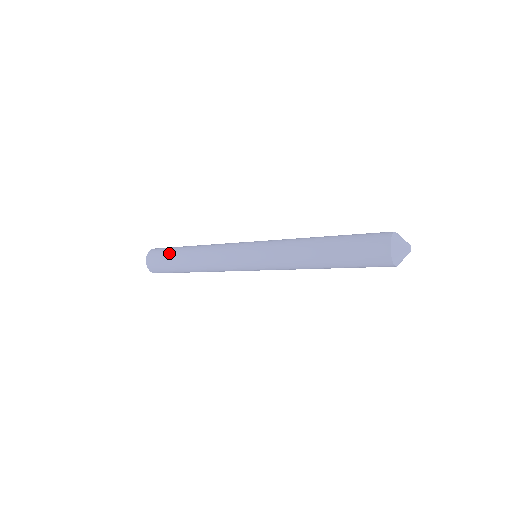
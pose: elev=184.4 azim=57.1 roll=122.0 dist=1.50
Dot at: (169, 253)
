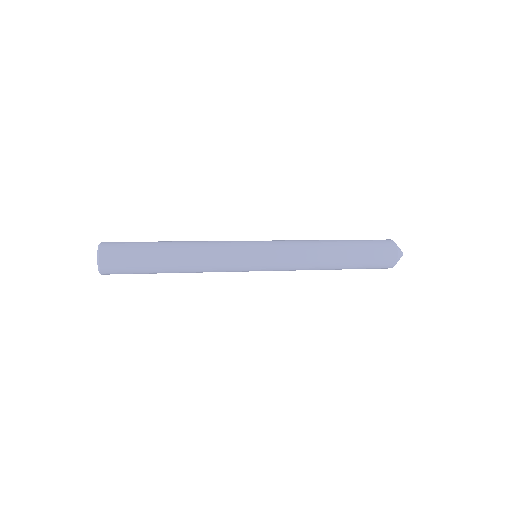
Dot at: (141, 244)
